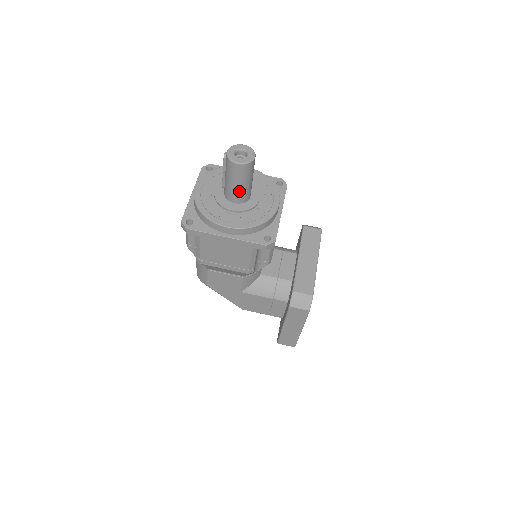
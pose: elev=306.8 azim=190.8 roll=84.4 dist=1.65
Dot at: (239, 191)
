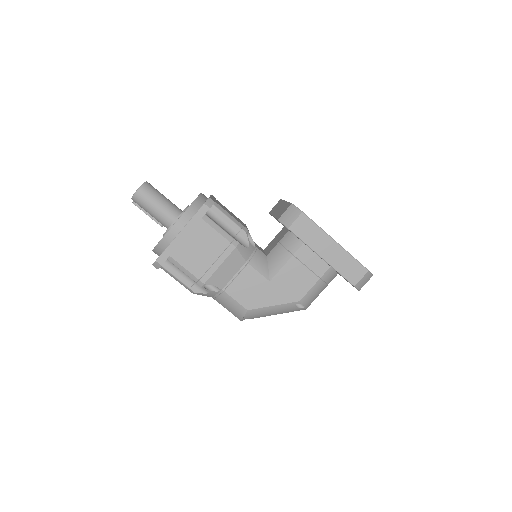
Dot at: (164, 209)
